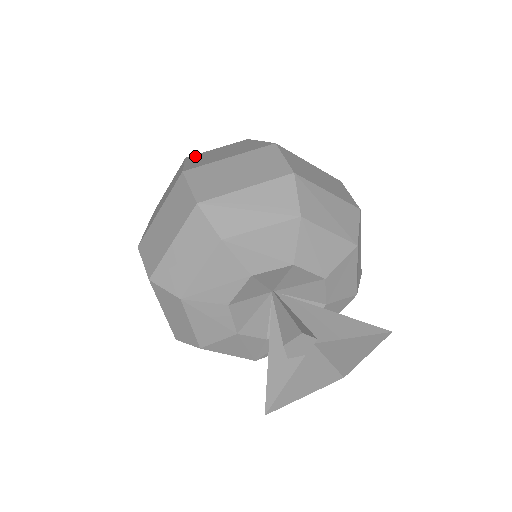
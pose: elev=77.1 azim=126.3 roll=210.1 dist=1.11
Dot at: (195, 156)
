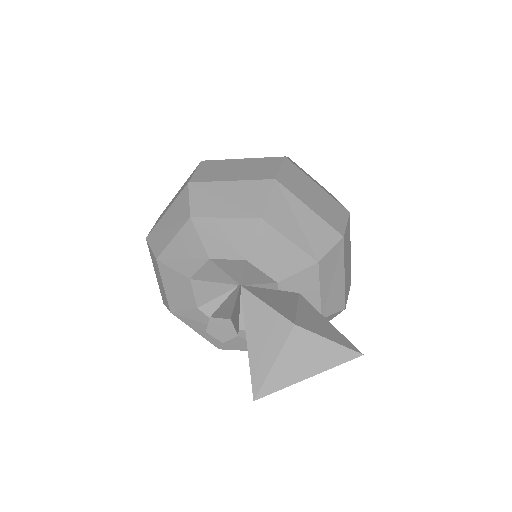
Dot at: occluded
